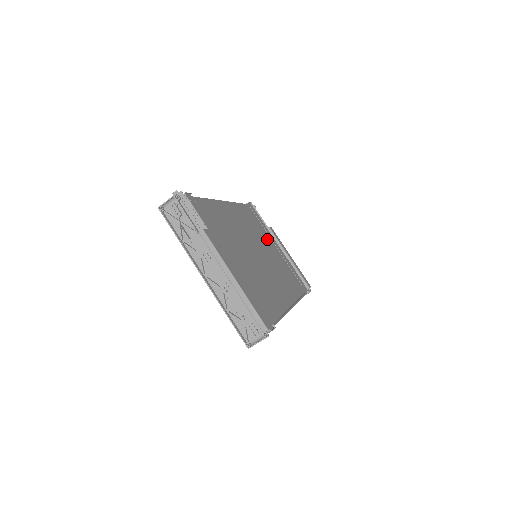
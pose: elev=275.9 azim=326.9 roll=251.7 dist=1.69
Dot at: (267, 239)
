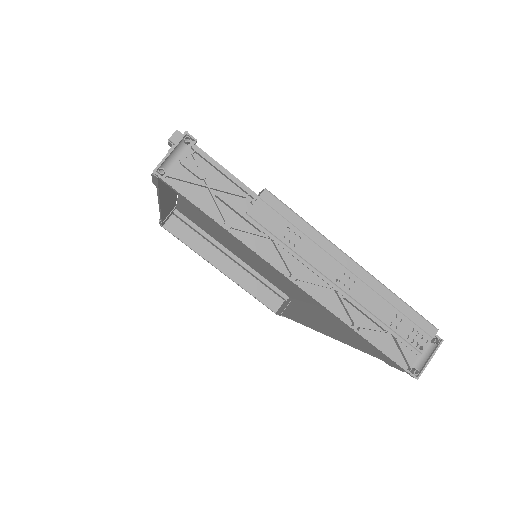
Dot at: occluded
